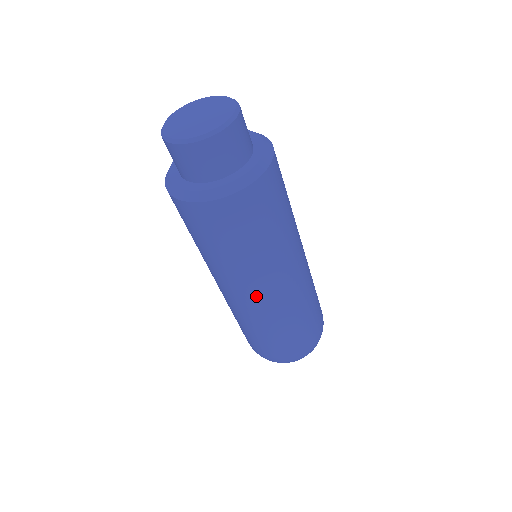
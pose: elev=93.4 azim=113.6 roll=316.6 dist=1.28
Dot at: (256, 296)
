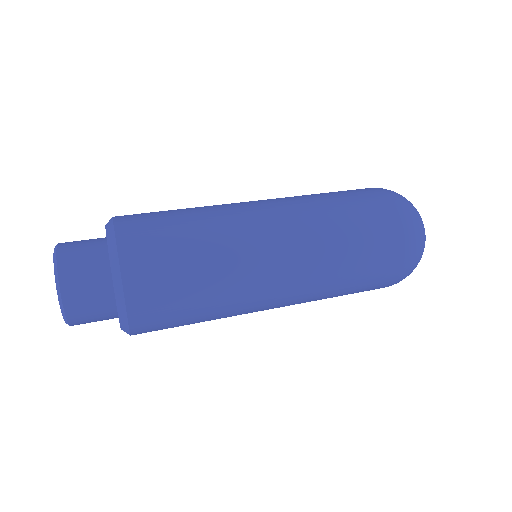
Dot at: (276, 306)
